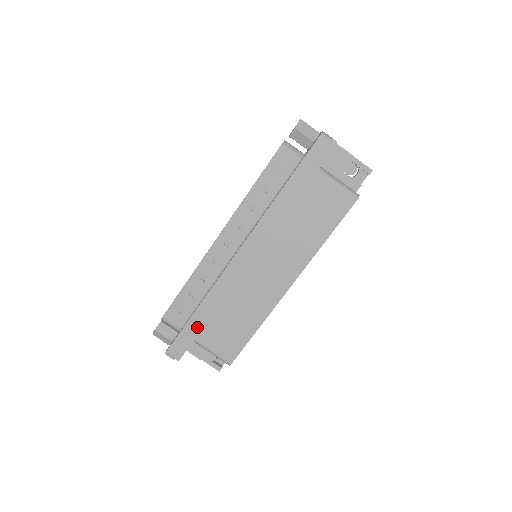
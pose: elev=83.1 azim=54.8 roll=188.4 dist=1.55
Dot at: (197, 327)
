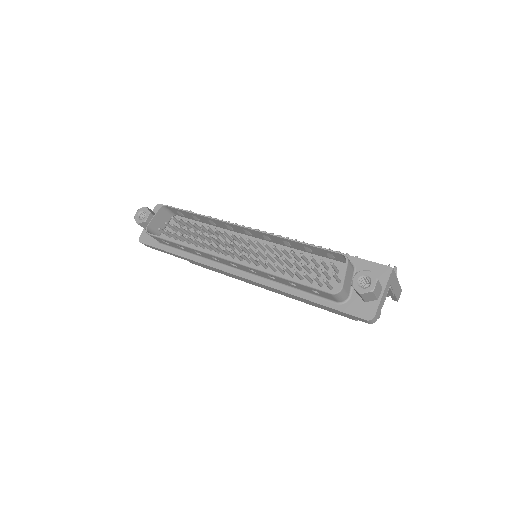
Dot at: occluded
